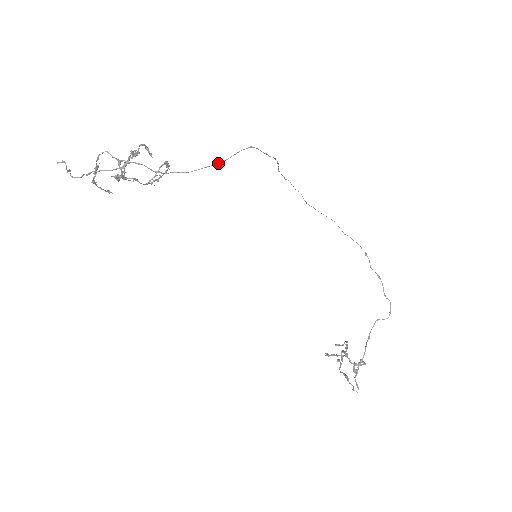
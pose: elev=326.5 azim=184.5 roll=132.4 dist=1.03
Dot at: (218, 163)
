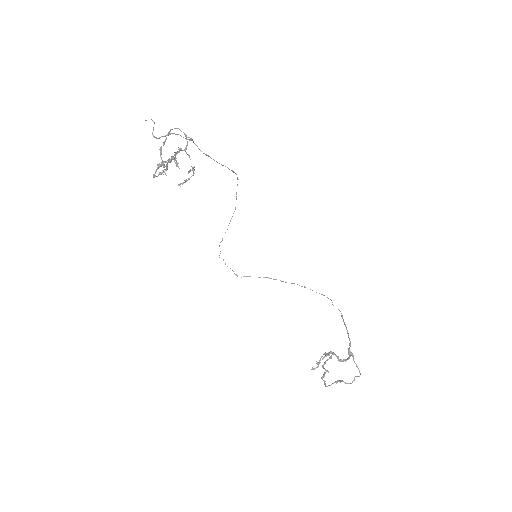
Dot at: (233, 171)
